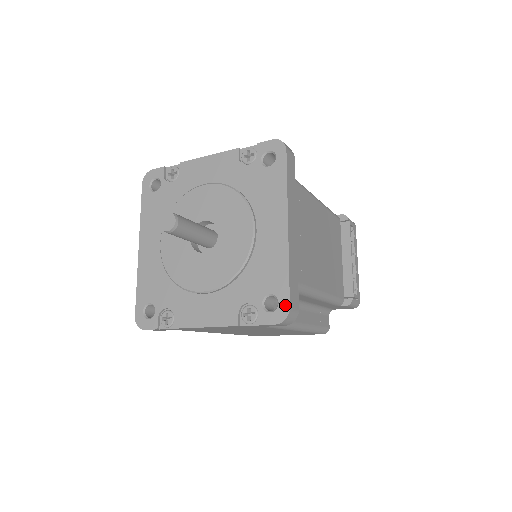
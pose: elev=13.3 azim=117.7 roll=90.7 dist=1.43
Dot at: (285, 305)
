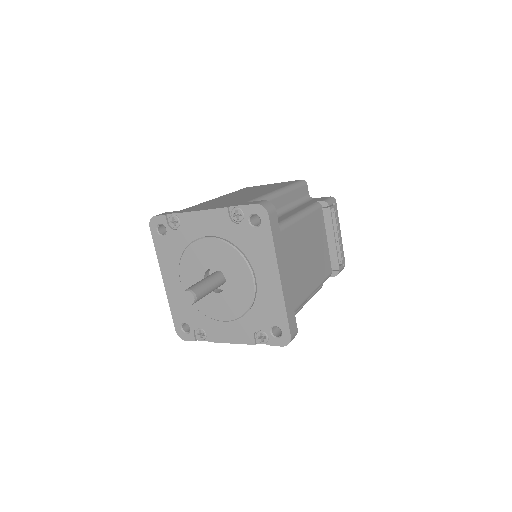
Dot at: (287, 335)
